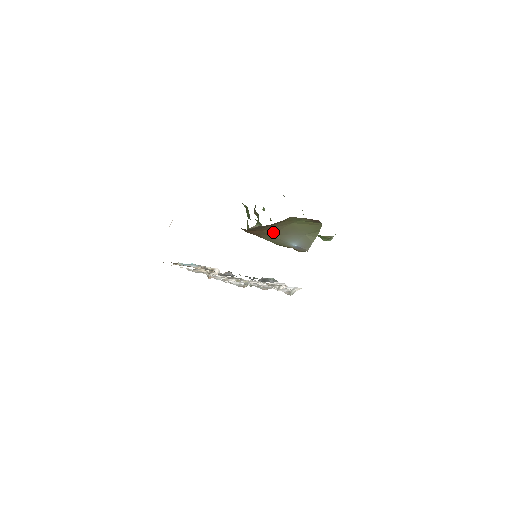
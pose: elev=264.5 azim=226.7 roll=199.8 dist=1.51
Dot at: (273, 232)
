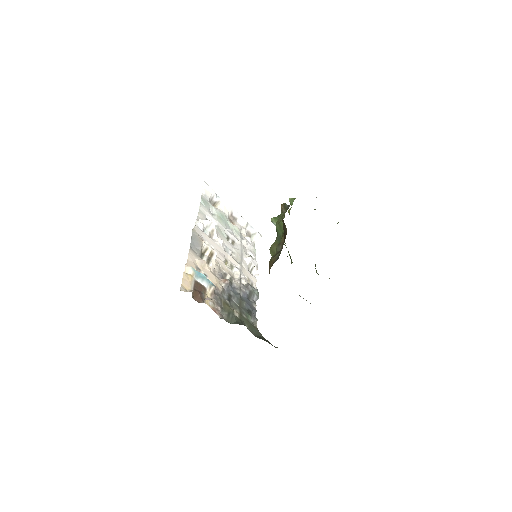
Dot at: occluded
